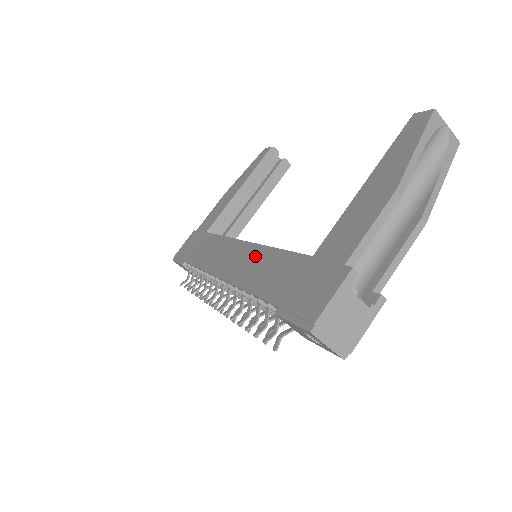
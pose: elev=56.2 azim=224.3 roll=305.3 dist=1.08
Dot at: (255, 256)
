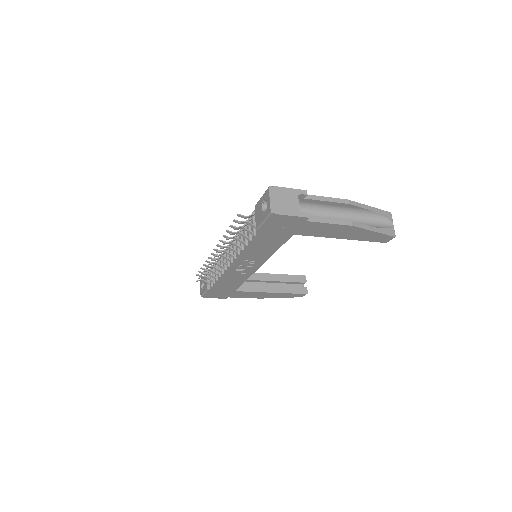
Dot at: occluded
